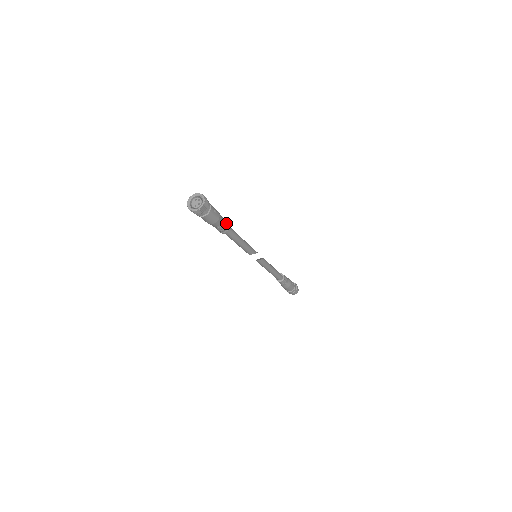
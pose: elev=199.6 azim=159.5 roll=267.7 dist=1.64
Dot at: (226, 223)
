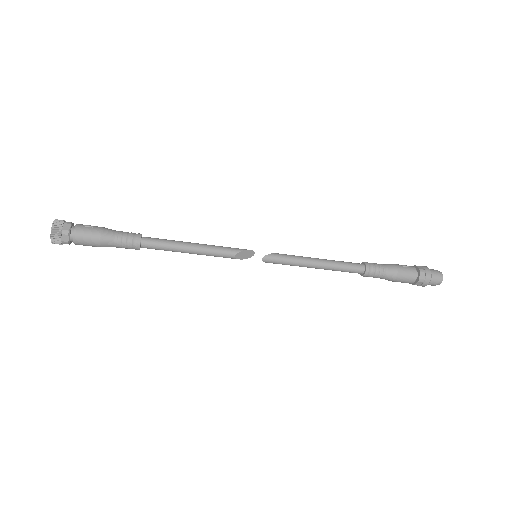
Dot at: (129, 234)
